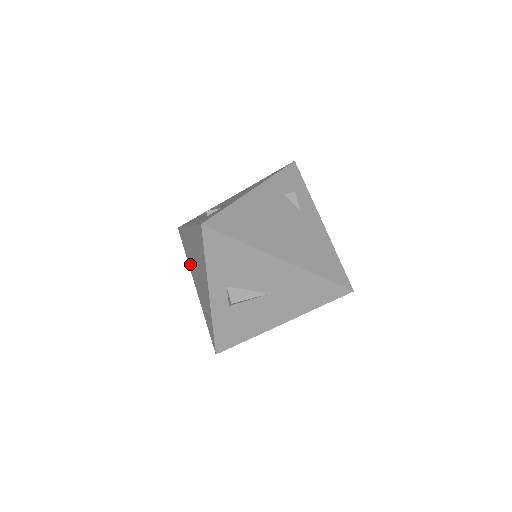
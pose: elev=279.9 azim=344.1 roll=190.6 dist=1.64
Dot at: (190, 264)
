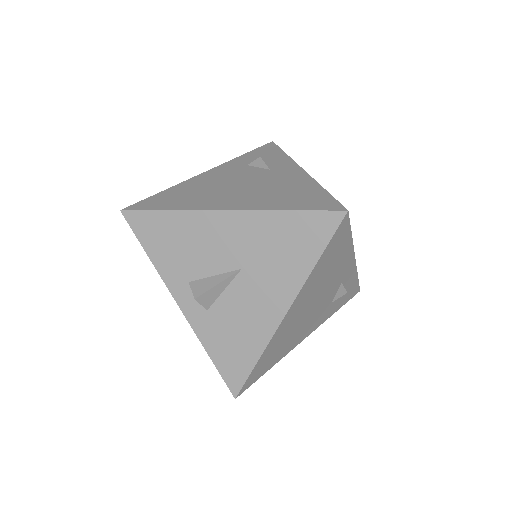
Dot at: occluded
